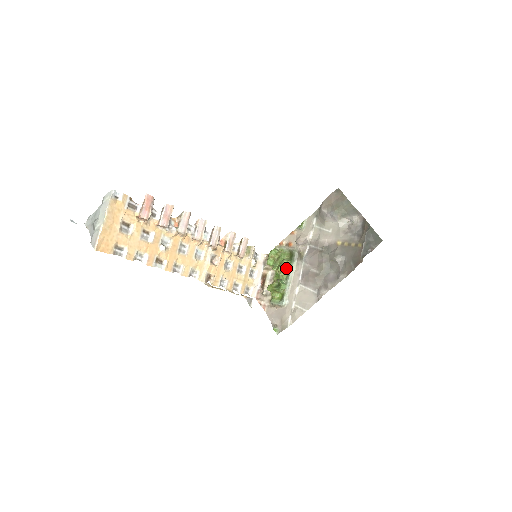
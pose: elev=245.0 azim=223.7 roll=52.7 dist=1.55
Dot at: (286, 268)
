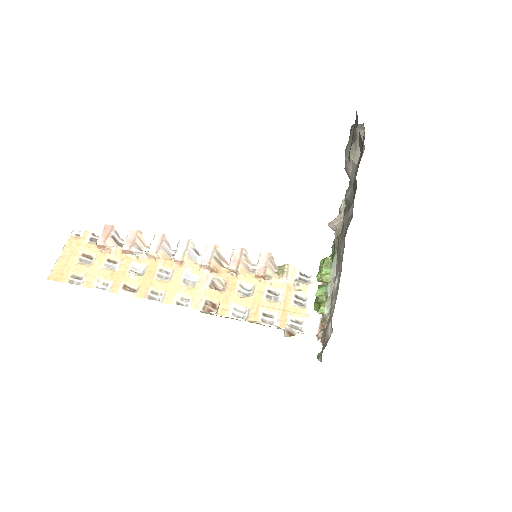
Dot at: (330, 268)
